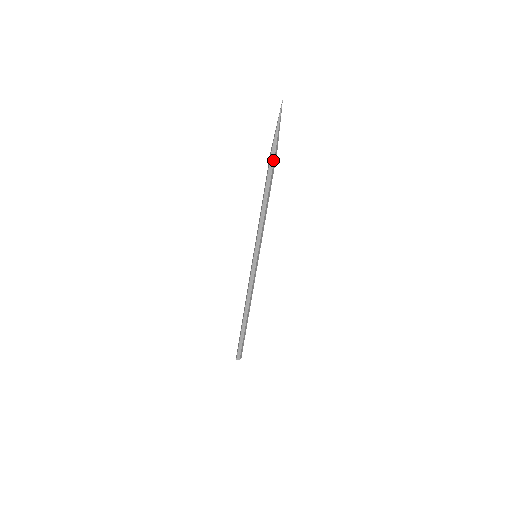
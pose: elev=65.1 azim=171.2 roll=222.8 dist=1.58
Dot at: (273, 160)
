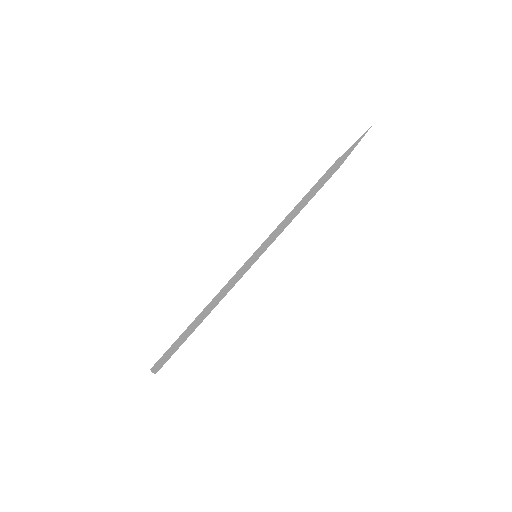
Dot at: (334, 172)
